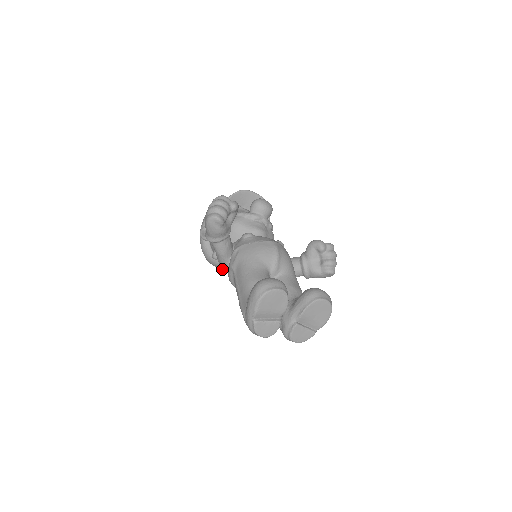
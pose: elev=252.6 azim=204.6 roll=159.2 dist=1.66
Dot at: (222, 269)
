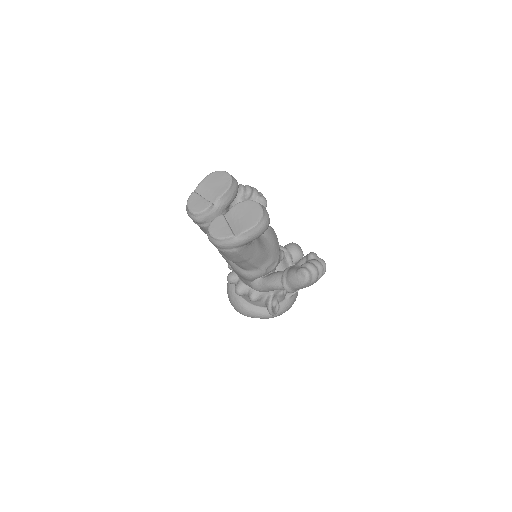
Dot at: (227, 276)
